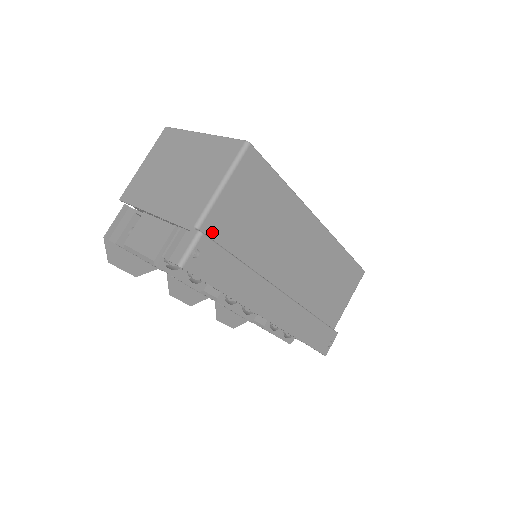
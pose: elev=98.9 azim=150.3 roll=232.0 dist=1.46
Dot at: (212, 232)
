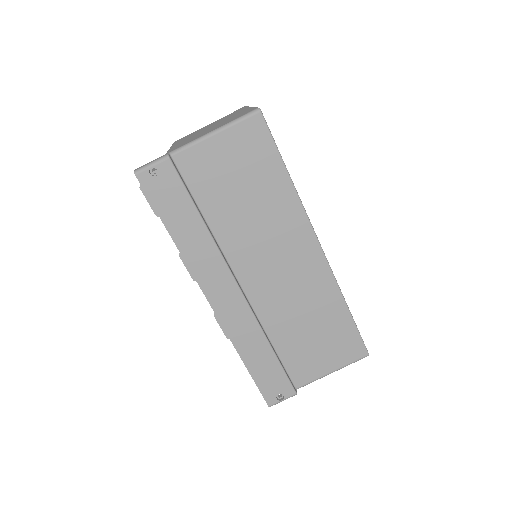
Dot at: (185, 168)
